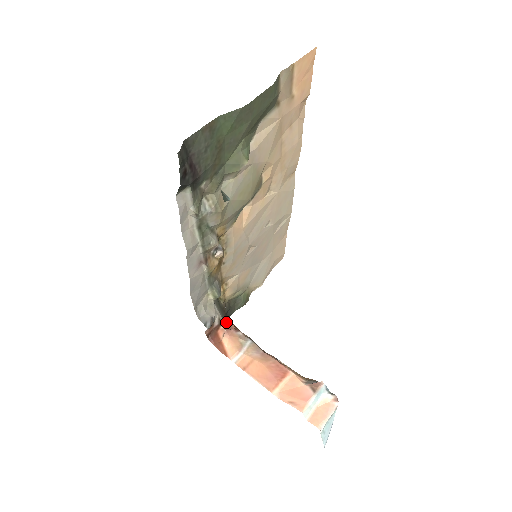
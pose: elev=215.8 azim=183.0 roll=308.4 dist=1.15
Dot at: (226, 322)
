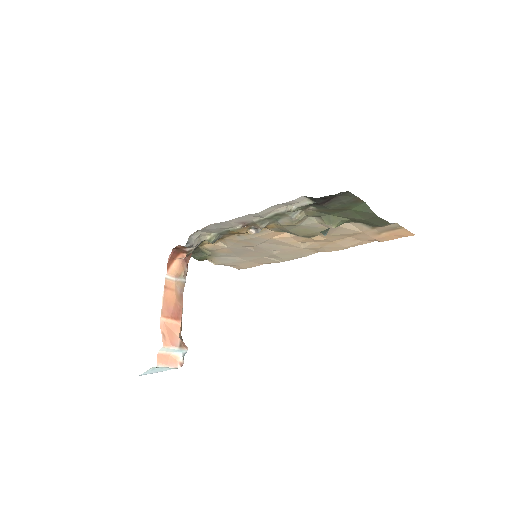
Dot at: (189, 255)
